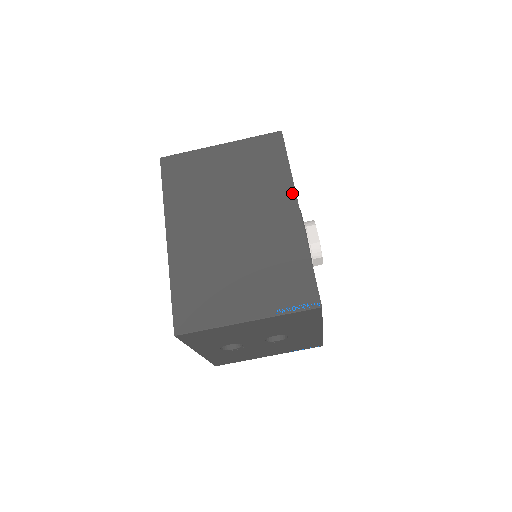
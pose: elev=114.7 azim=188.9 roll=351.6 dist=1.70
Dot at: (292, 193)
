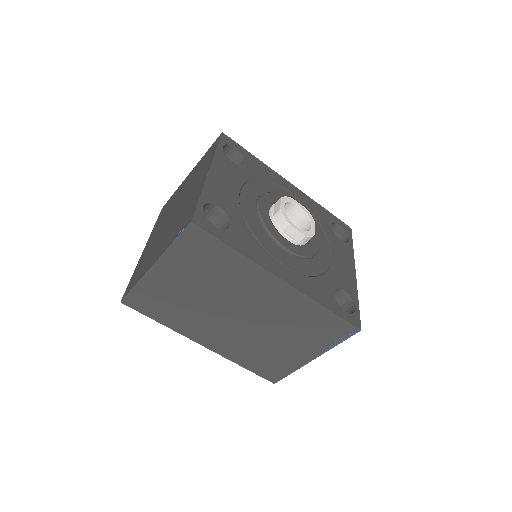
Dot at: (263, 272)
